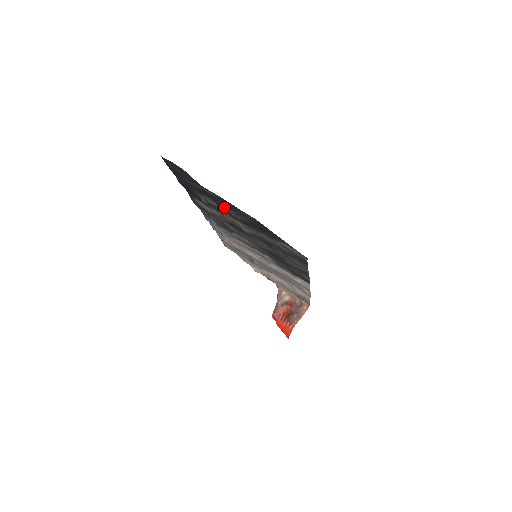
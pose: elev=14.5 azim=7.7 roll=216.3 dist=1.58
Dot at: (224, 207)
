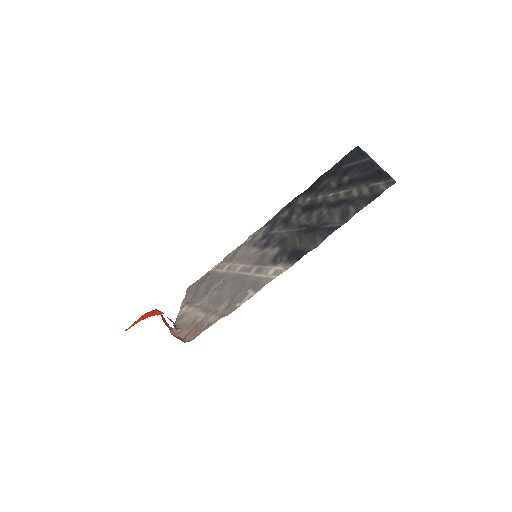
Dot at: (348, 177)
